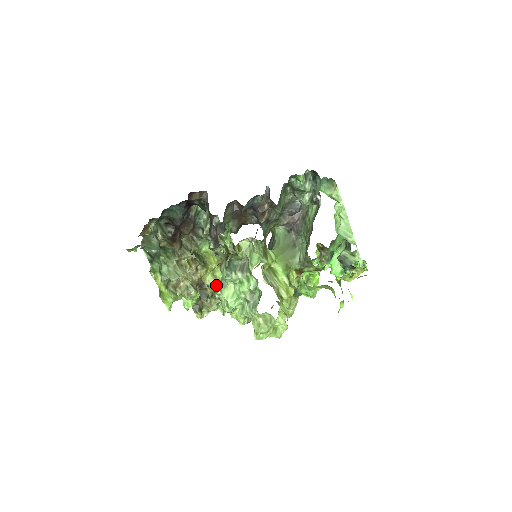
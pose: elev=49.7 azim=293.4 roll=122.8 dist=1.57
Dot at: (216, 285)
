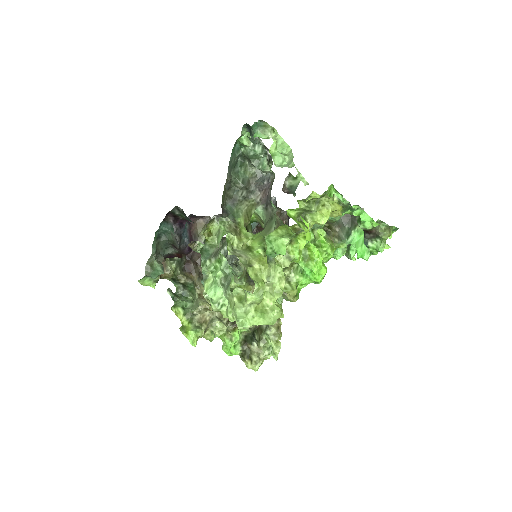
Dot at: occluded
